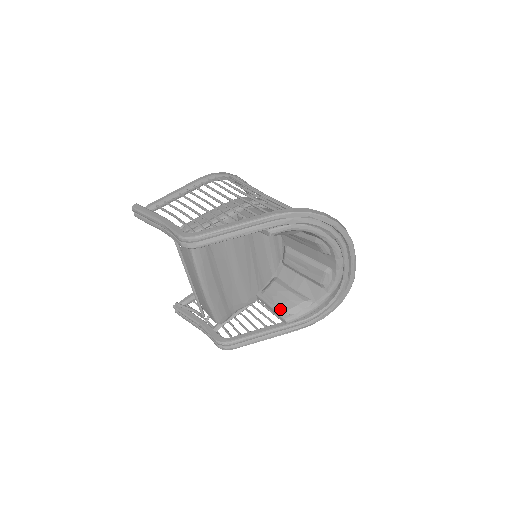
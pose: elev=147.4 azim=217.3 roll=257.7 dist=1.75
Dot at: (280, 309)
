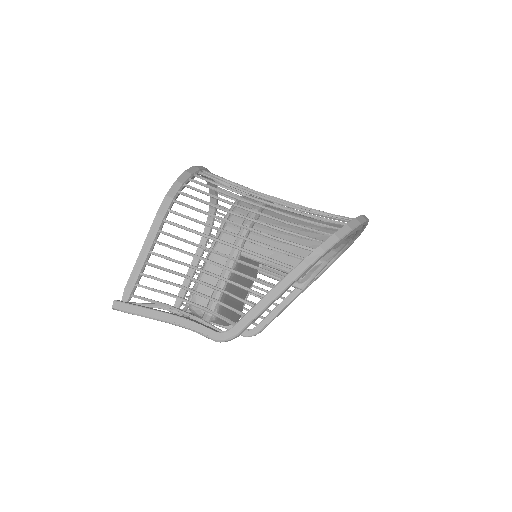
Dot at: occluded
